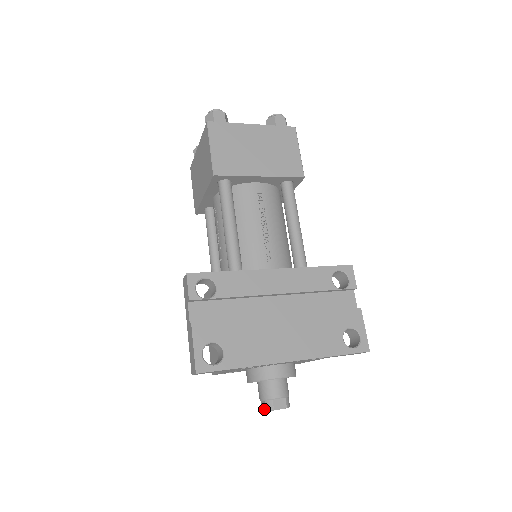
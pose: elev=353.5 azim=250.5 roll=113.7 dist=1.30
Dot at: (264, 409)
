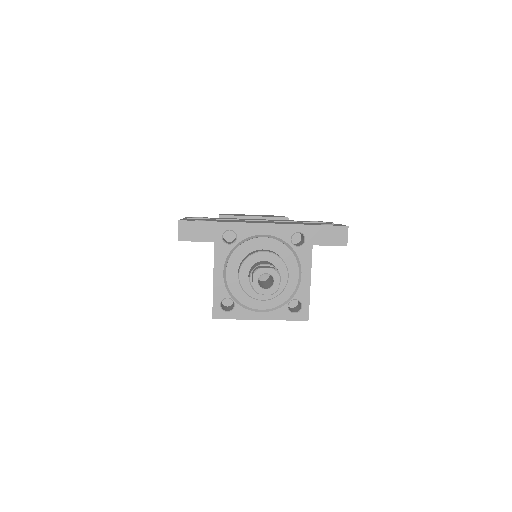
Dot at: (252, 279)
